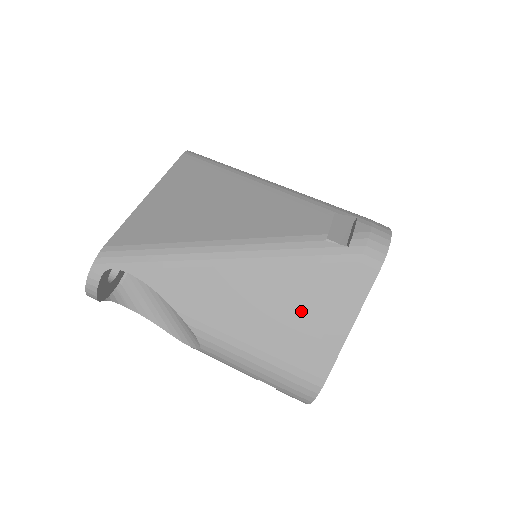
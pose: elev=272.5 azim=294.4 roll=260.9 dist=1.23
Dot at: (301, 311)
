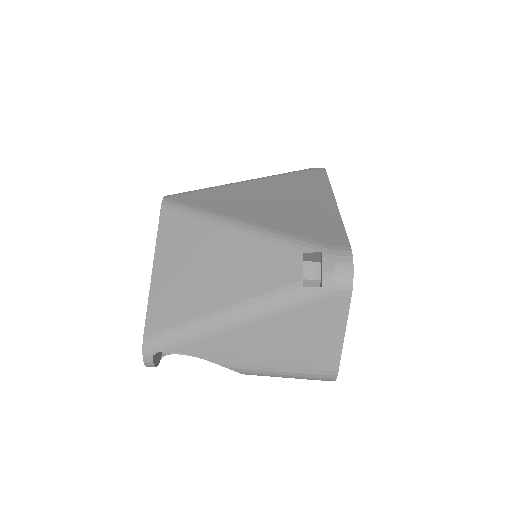
Dot at: (303, 338)
